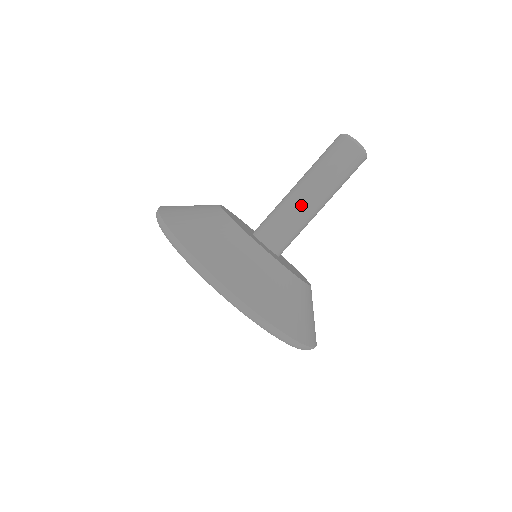
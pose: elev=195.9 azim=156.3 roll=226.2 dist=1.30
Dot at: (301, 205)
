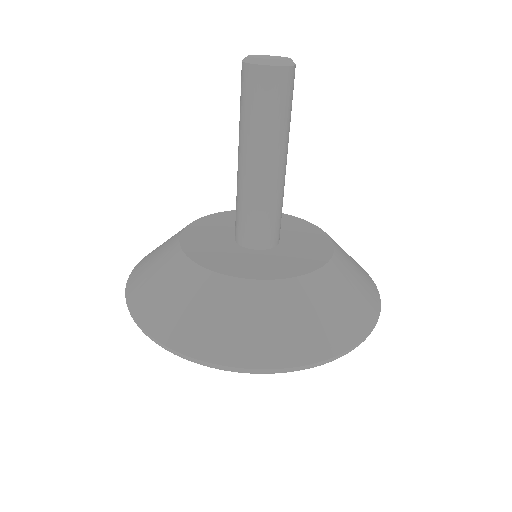
Dot at: (244, 181)
